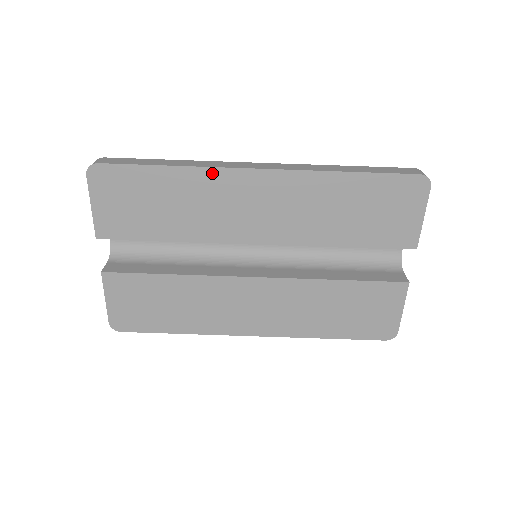
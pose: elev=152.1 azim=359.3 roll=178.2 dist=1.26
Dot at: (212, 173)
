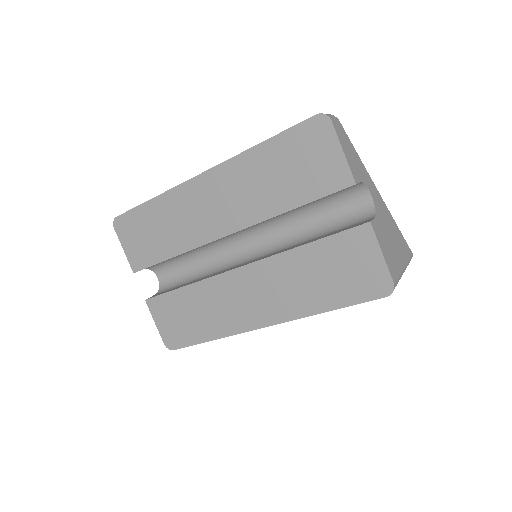
Dot at: (176, 192)
